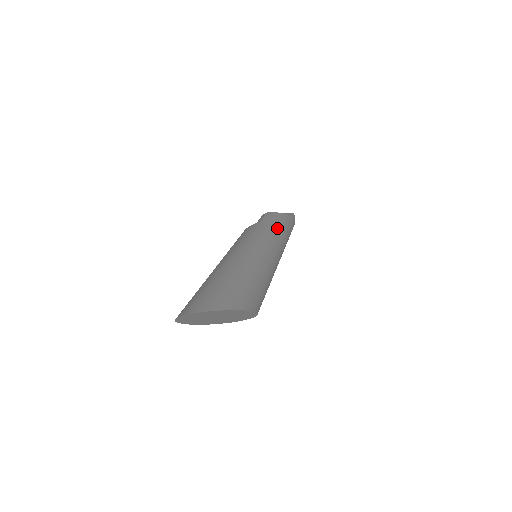
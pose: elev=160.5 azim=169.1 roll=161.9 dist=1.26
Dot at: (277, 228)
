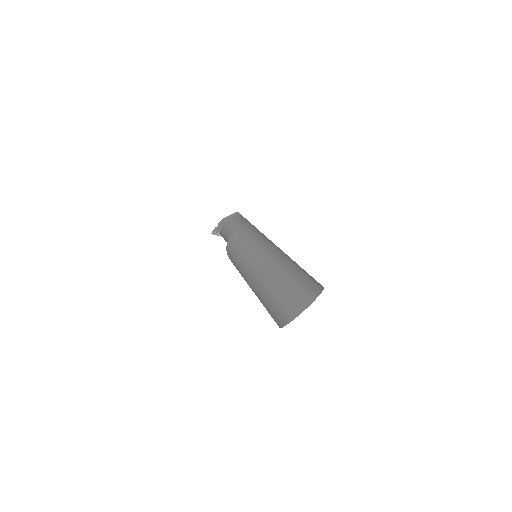
Dot at: (252, 226)
